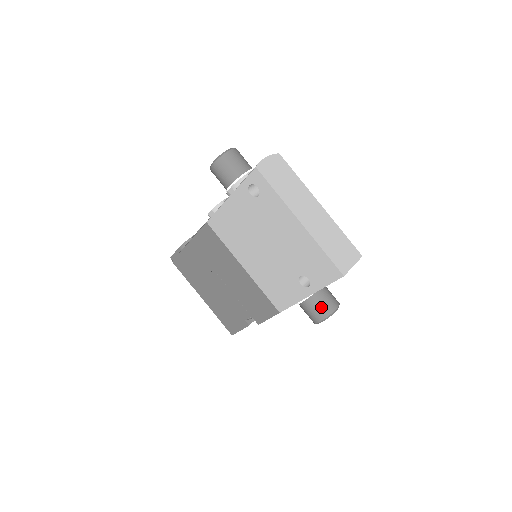
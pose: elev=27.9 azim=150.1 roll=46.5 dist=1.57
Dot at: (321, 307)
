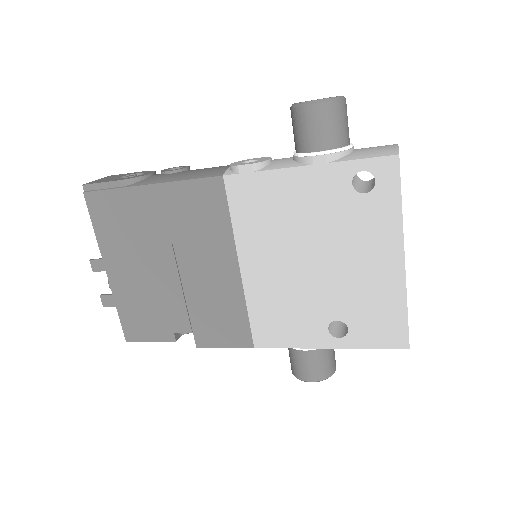
Dot at: (326, 364)
